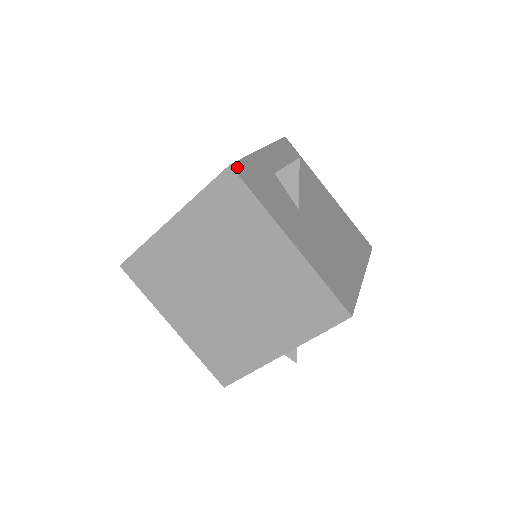
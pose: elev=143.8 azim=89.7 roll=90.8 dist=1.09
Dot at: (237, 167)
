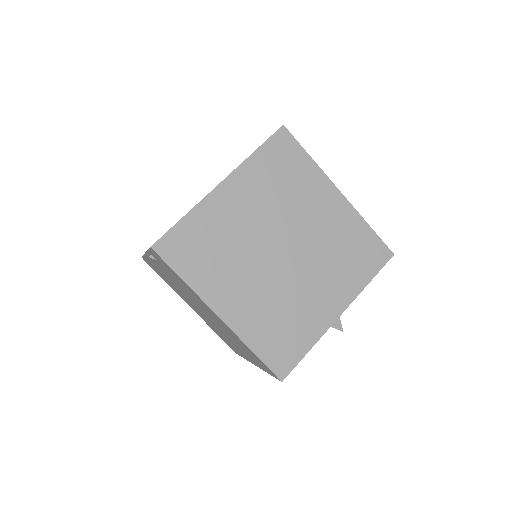
Dot at: occluded
